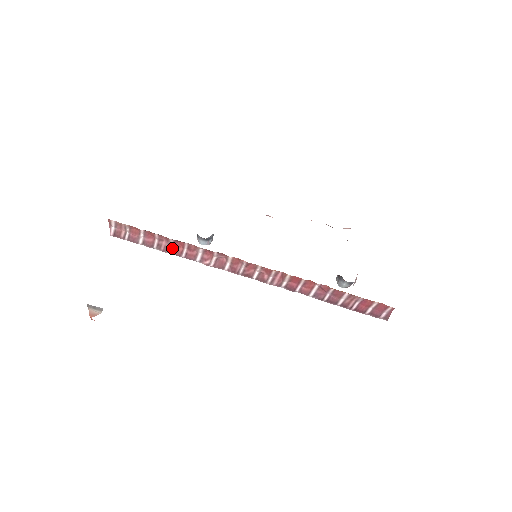
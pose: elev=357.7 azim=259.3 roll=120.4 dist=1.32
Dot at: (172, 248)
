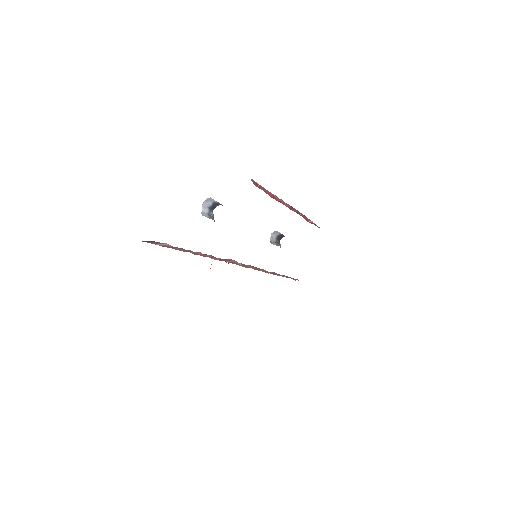
Dot at: (198, 253)
